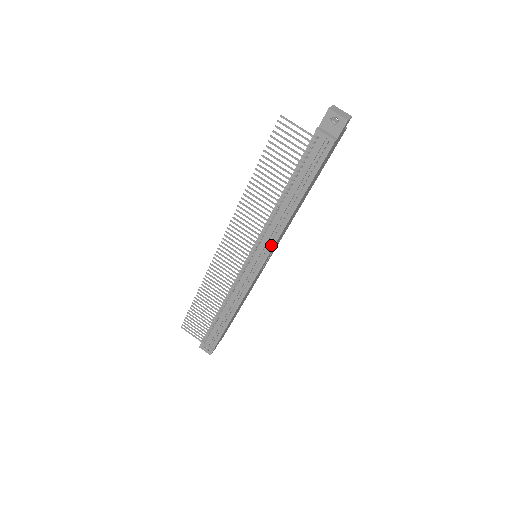
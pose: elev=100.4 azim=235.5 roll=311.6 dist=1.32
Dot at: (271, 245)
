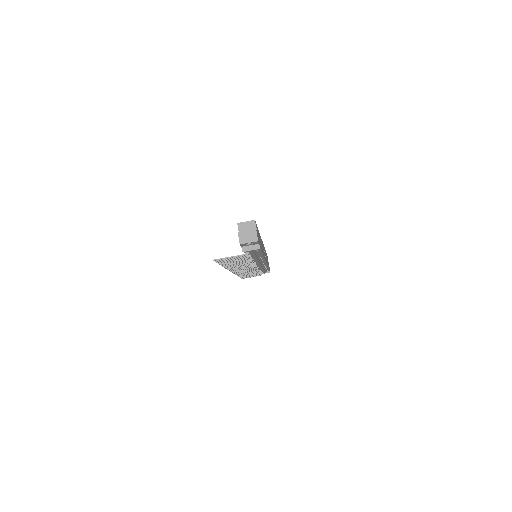
Dot at: (263, 260)
